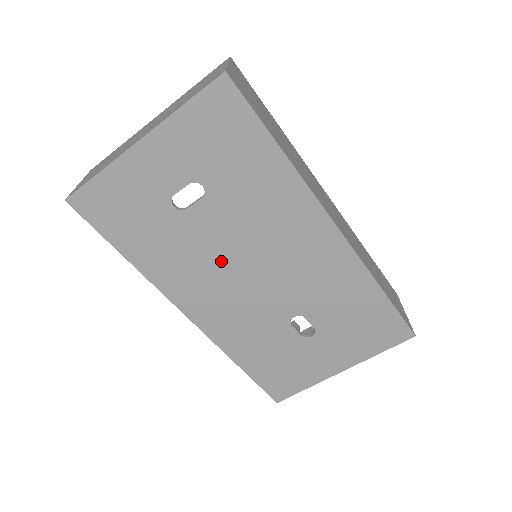
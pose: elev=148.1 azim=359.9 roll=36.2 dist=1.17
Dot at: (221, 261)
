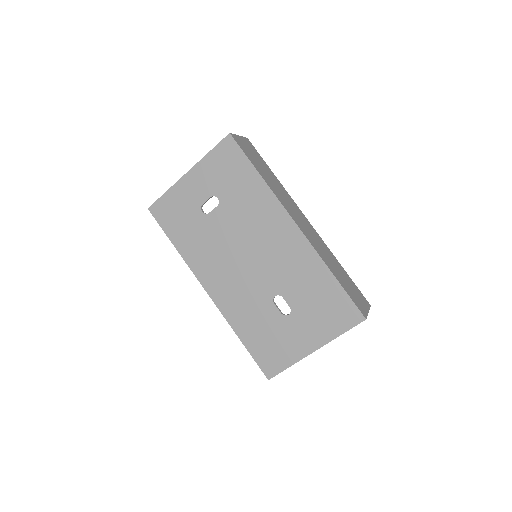
Dot at: (228, 249)
